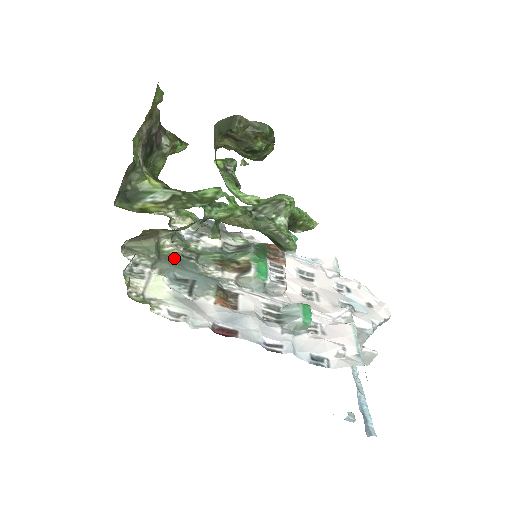
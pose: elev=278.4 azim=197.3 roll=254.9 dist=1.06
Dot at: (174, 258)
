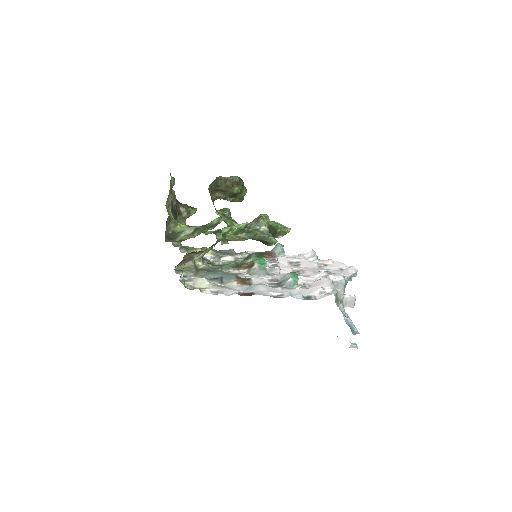
Dot at: (207, 269)
